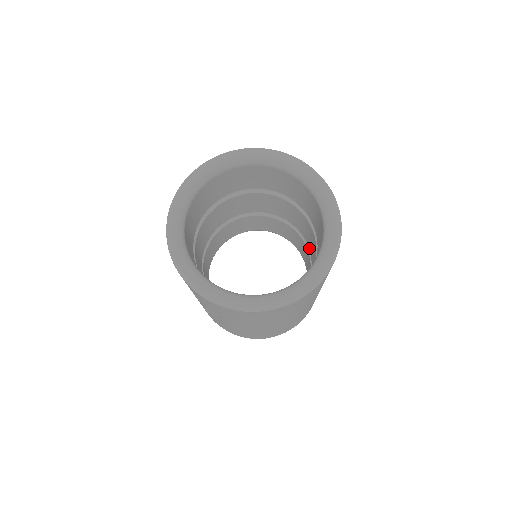
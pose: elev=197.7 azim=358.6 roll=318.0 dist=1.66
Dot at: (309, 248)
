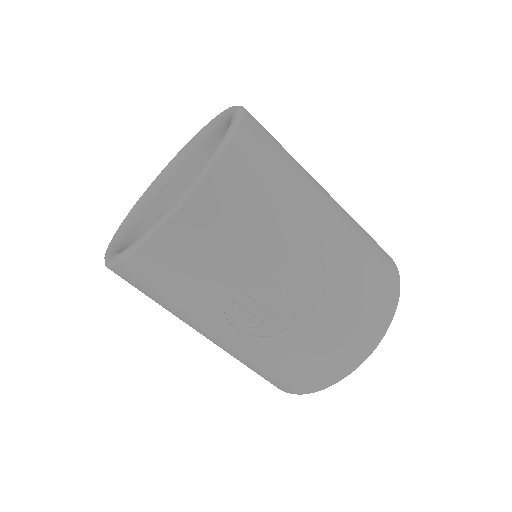
Dot at: occluded
